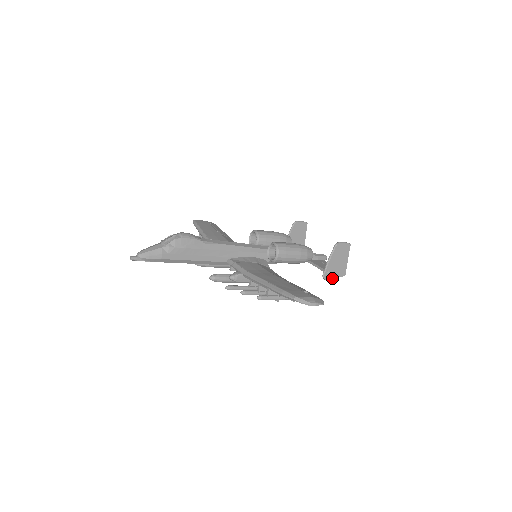
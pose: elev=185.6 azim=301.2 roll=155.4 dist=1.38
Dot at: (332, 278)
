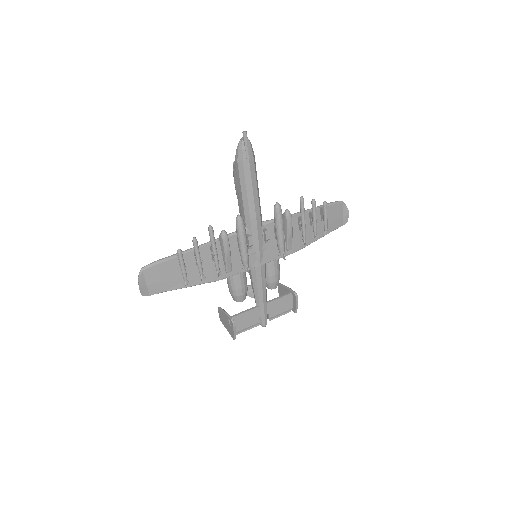
Dot at: (297, 302)
